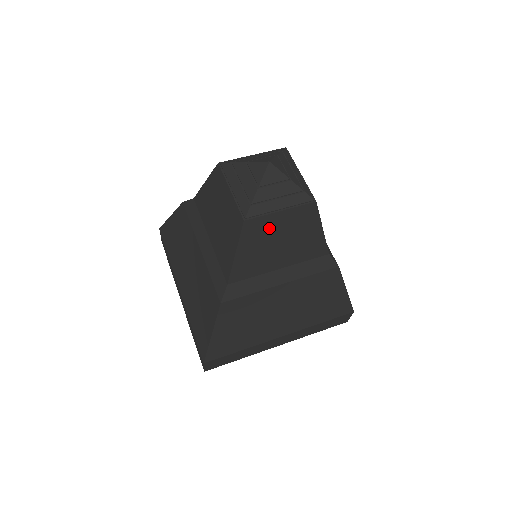
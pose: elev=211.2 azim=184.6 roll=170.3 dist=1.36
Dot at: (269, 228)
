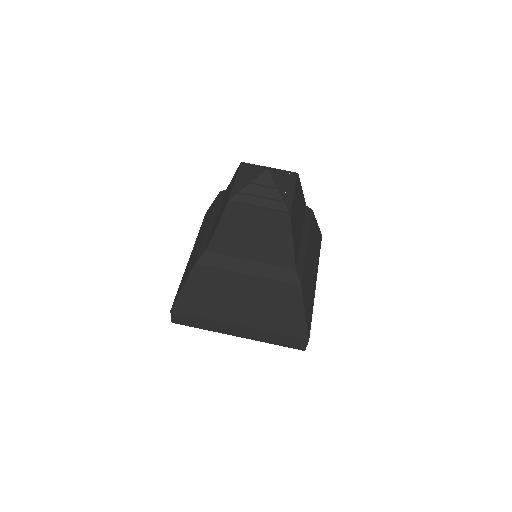
Dot at: (294, 210)
